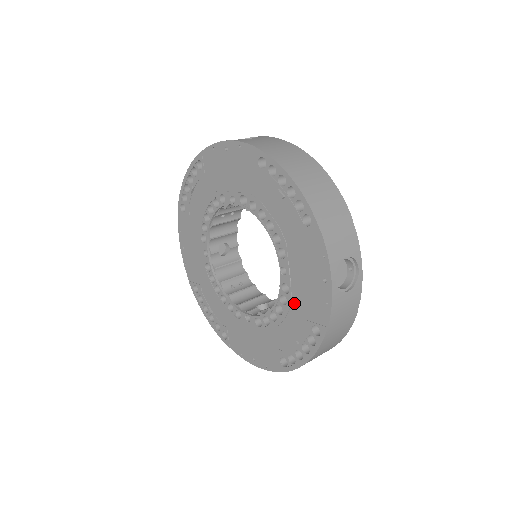
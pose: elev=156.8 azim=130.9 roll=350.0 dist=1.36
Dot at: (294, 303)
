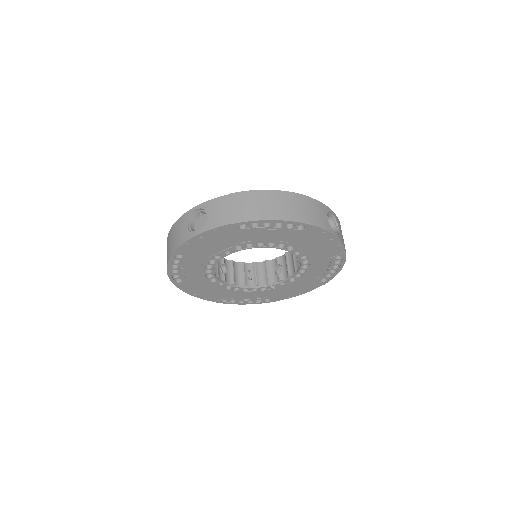
Dot at: (315, 259)
